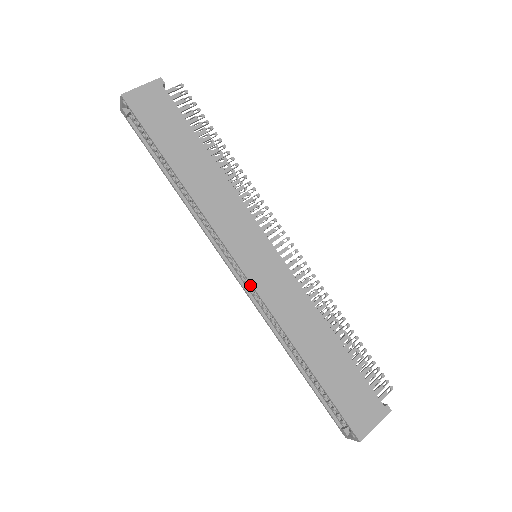
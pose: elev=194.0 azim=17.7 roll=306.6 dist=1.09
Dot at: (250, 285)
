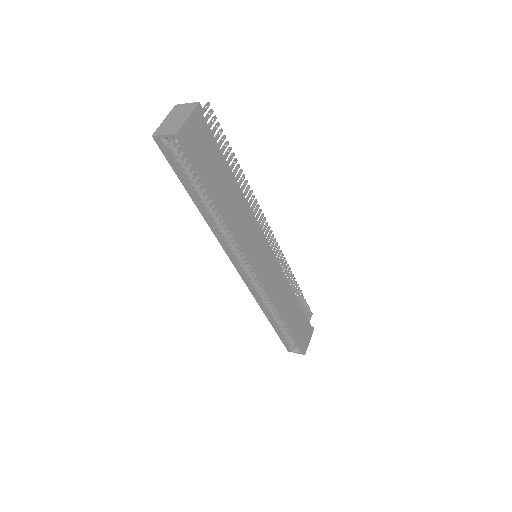
Dot at: (250, 278)
